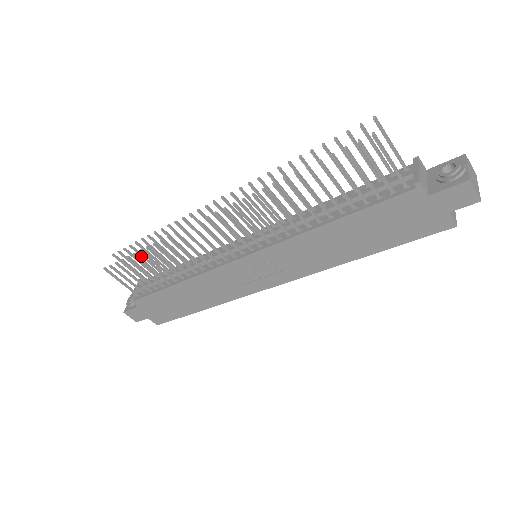
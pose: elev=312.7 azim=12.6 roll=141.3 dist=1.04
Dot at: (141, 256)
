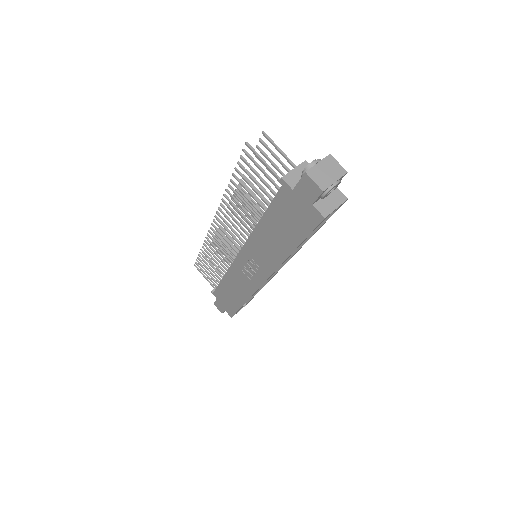
Dot at: occluded
